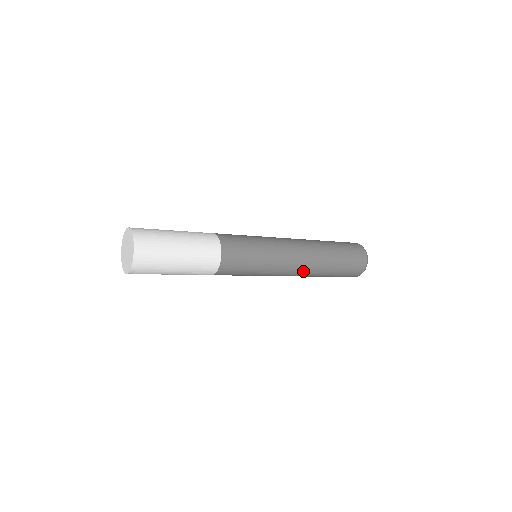
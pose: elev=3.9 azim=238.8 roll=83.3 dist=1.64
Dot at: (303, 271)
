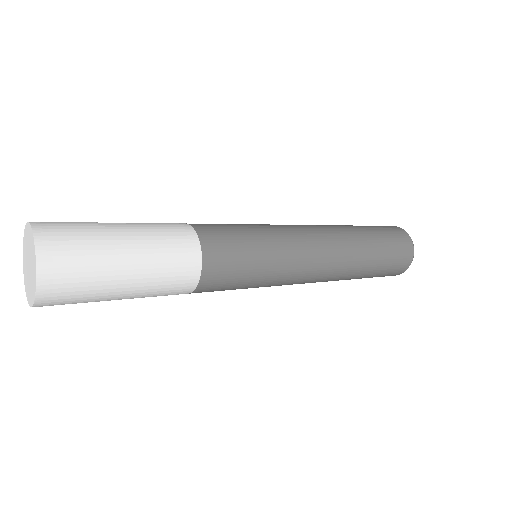
Dot at: (333, 262)
